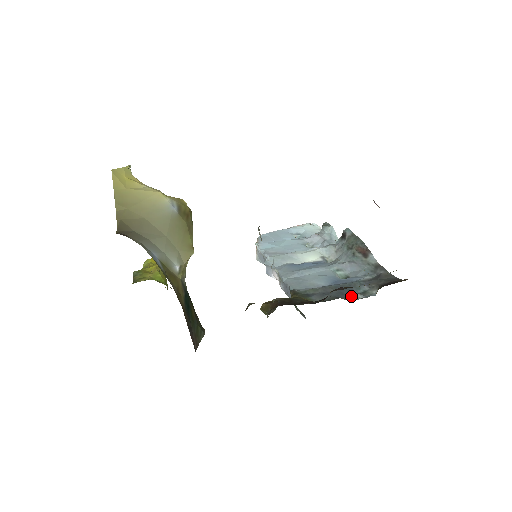
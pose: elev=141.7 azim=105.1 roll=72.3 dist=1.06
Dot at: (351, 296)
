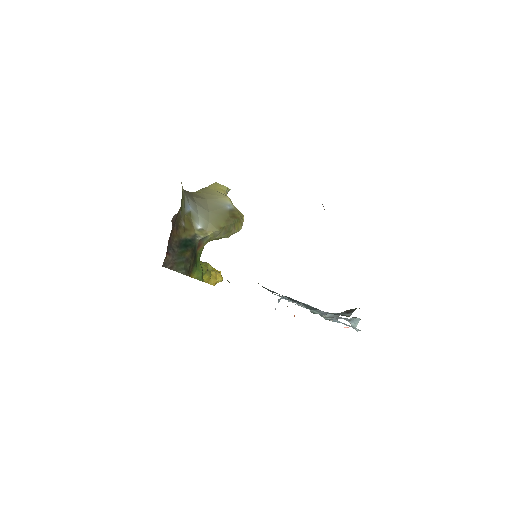
Dot at: occluded
